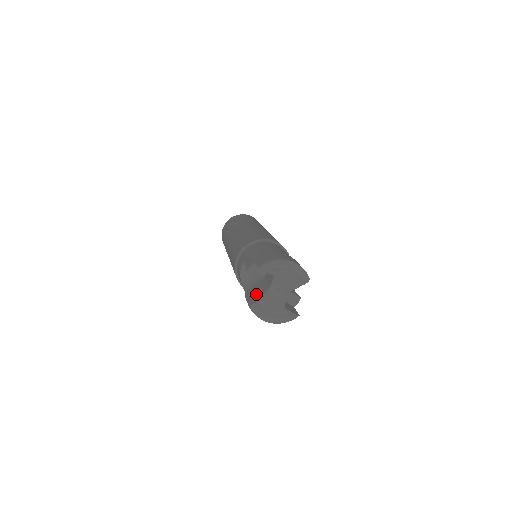
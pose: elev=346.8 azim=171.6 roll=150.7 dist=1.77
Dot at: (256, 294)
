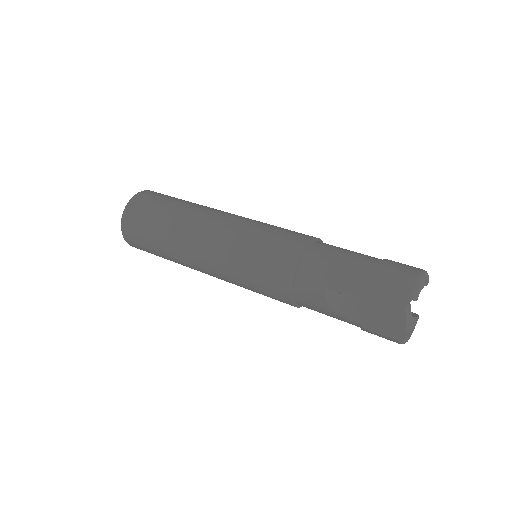
Dot at: (389, 322)
